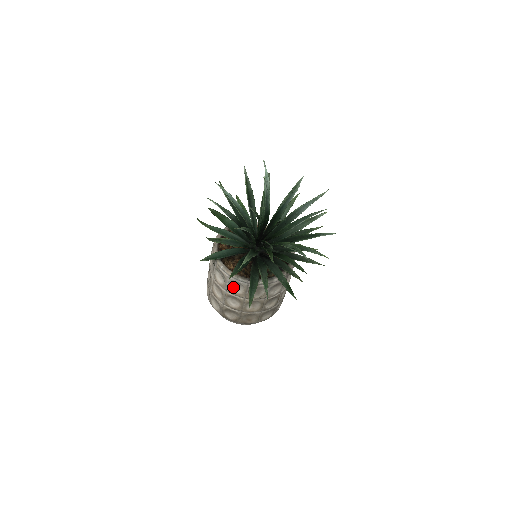
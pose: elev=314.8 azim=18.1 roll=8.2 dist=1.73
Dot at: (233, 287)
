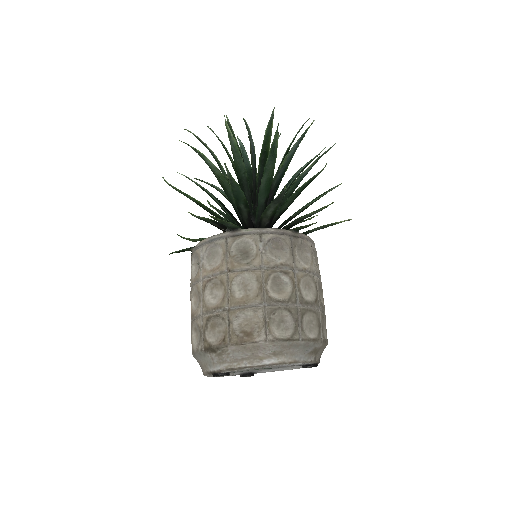
Dot at: (209, 263)
